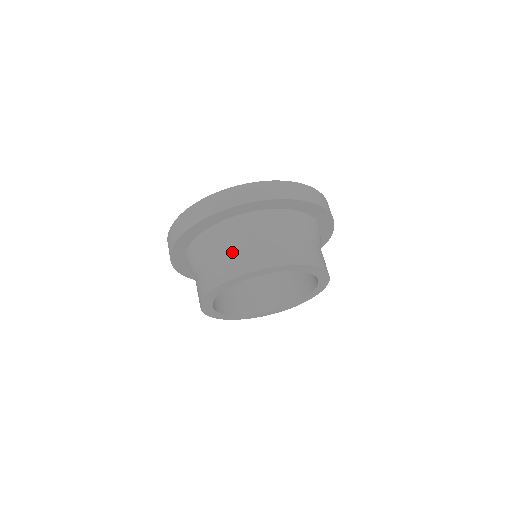
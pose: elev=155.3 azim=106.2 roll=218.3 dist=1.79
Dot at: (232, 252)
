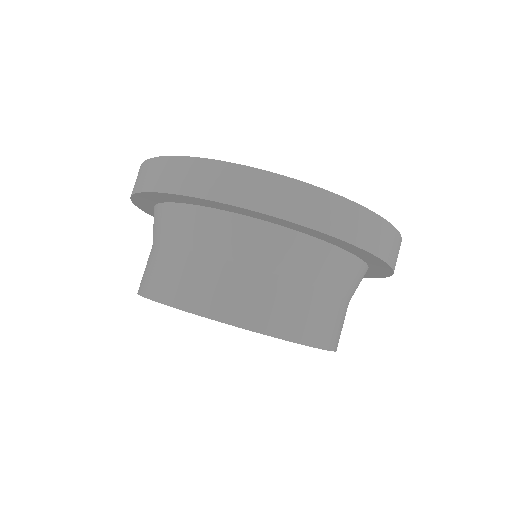
Dot at: (168, 258)
